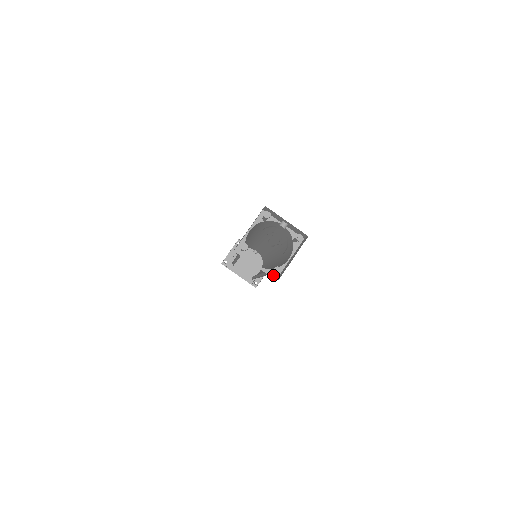
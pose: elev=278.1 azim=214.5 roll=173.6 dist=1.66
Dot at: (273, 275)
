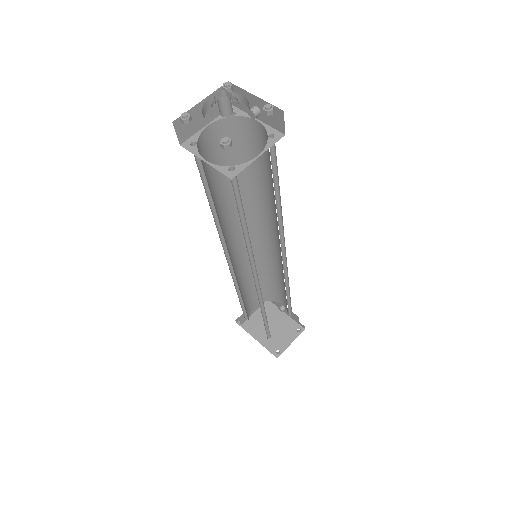
Dot at: (229, 173)
